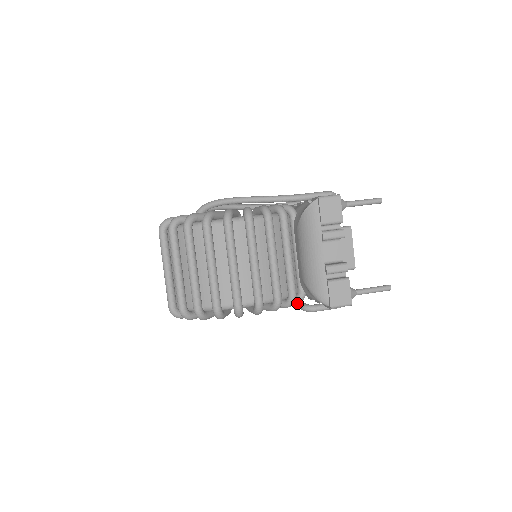
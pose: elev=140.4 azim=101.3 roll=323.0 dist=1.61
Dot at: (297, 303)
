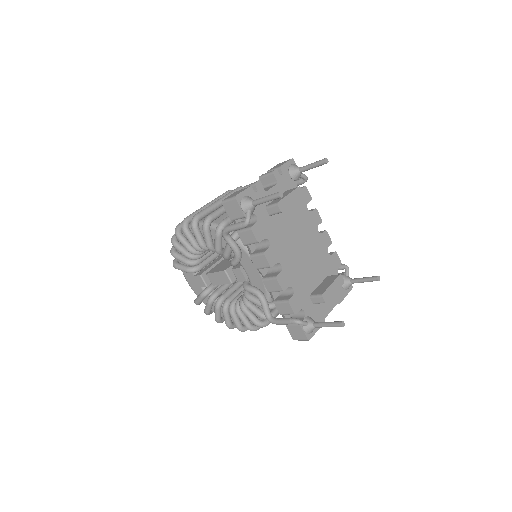
Dot at: occluded
